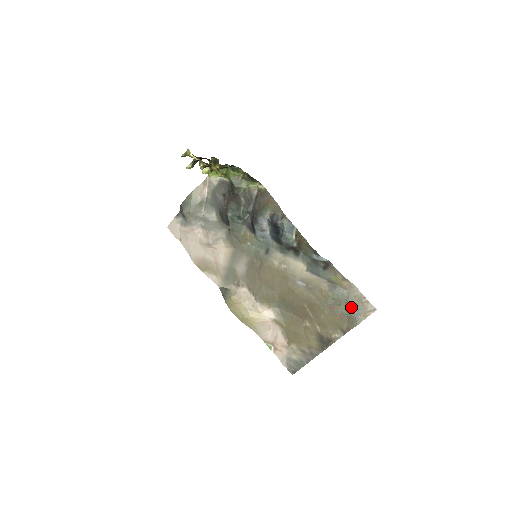
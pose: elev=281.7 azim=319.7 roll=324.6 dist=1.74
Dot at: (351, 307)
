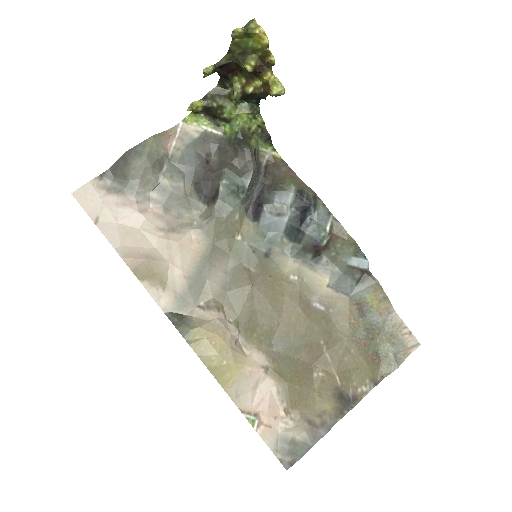
Dot at: (388, 342)
